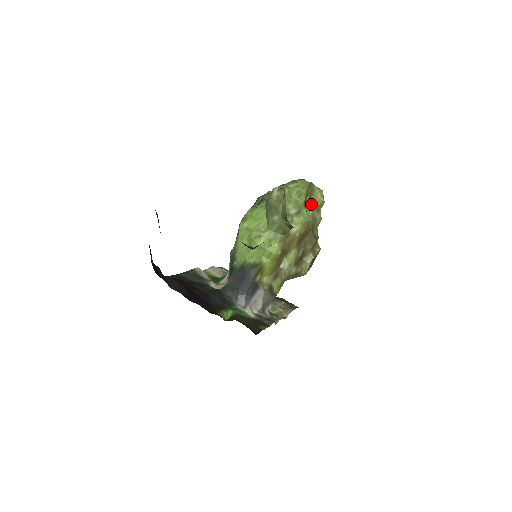
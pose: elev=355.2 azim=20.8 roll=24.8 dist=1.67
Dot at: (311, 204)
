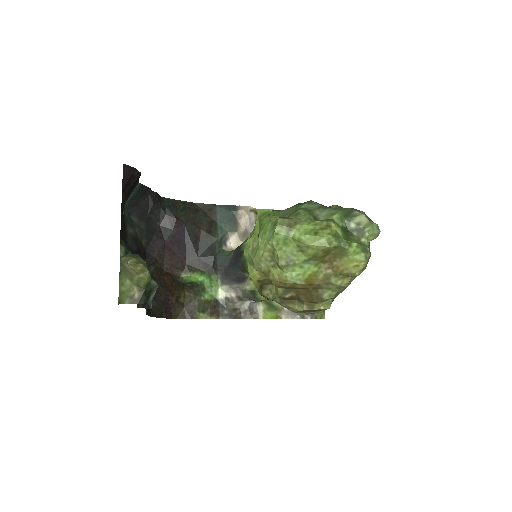
Dot at: (332, 265)
